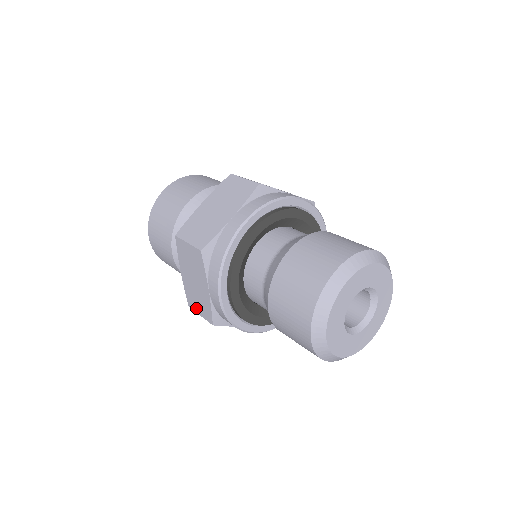
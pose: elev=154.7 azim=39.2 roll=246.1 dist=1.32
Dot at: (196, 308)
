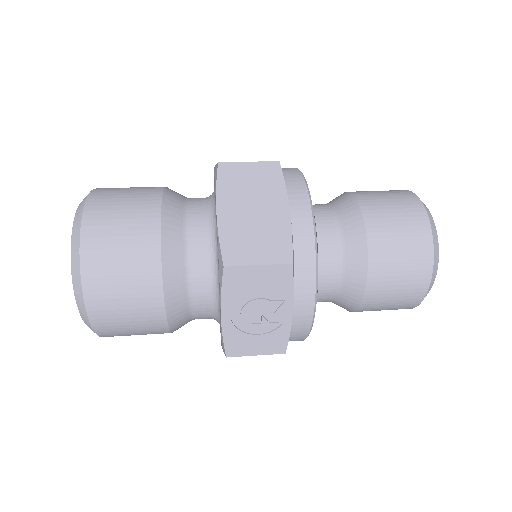
Dot at: (248, 256)
